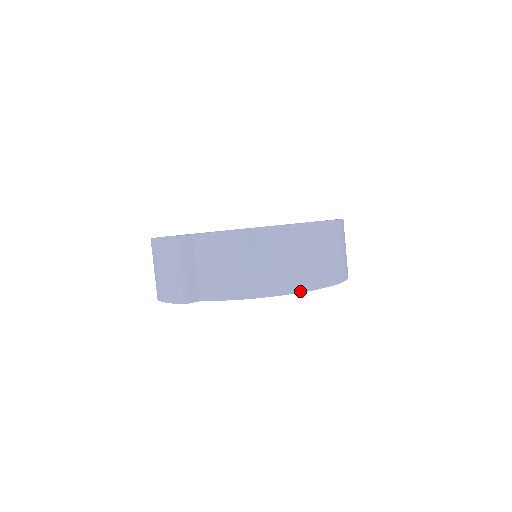
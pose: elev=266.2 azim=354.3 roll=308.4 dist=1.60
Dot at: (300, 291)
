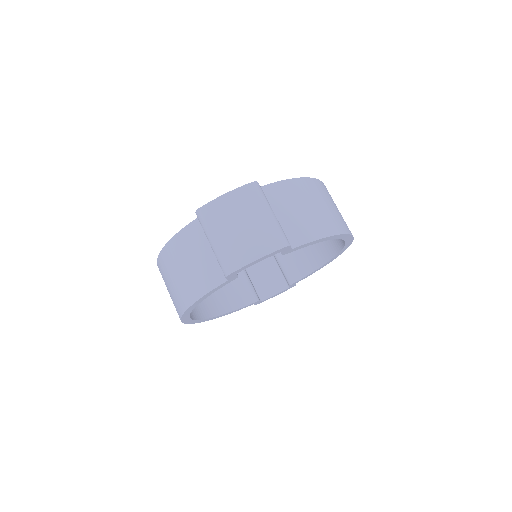
Dot at: occluded
